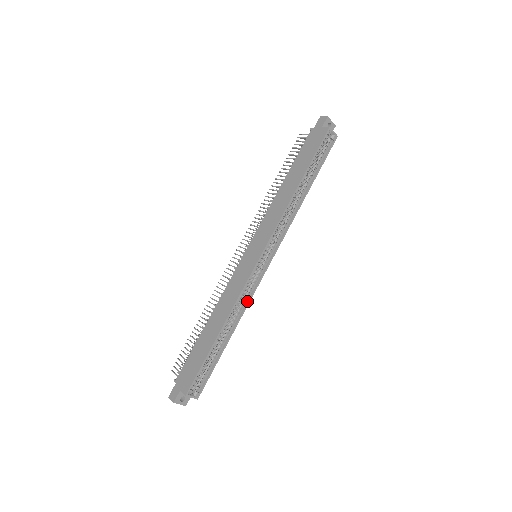
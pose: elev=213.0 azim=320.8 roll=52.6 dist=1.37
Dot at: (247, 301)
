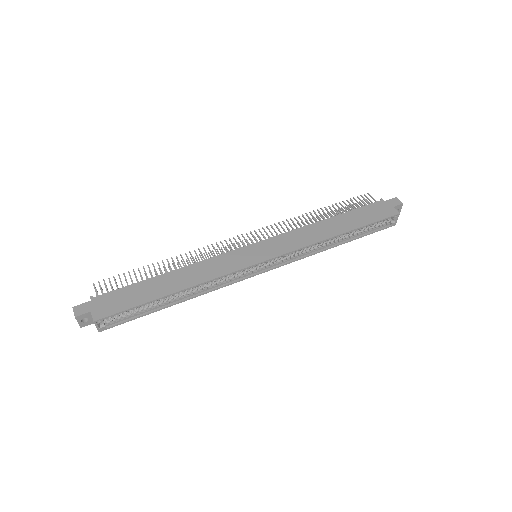
Dot at: (217, 286)
